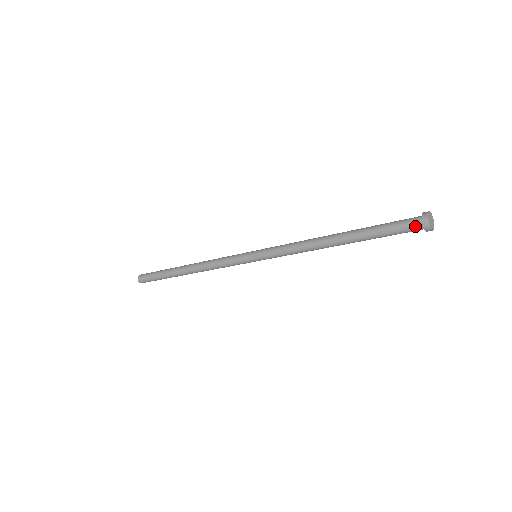
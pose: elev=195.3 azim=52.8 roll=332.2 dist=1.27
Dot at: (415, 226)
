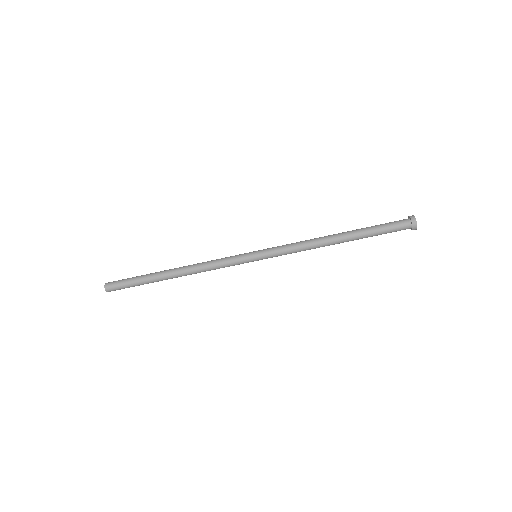
Dot at: (405, 227)
